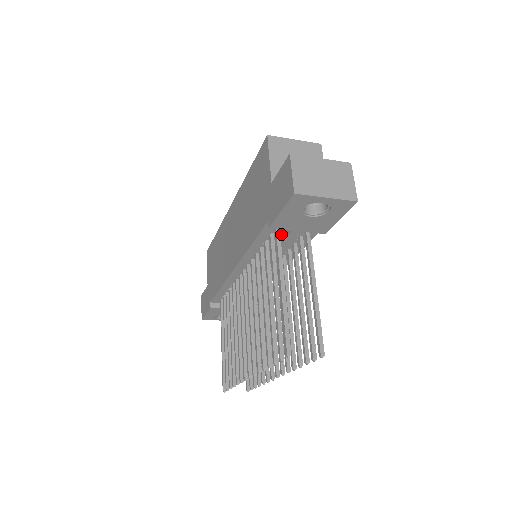
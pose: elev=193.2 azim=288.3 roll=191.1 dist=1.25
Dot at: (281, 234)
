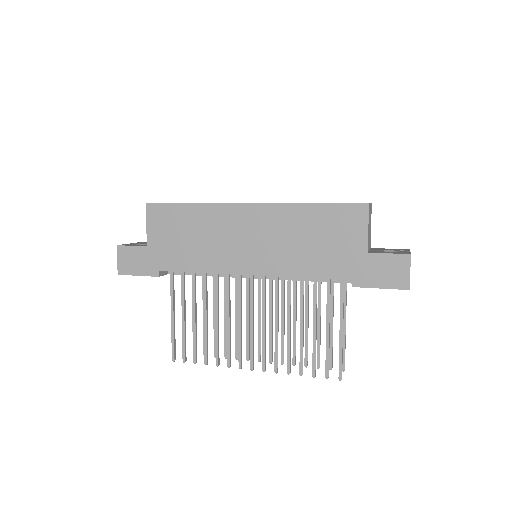
Dot at: occluded
